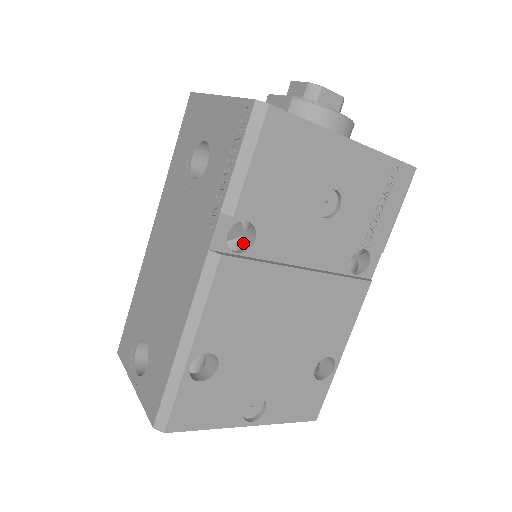
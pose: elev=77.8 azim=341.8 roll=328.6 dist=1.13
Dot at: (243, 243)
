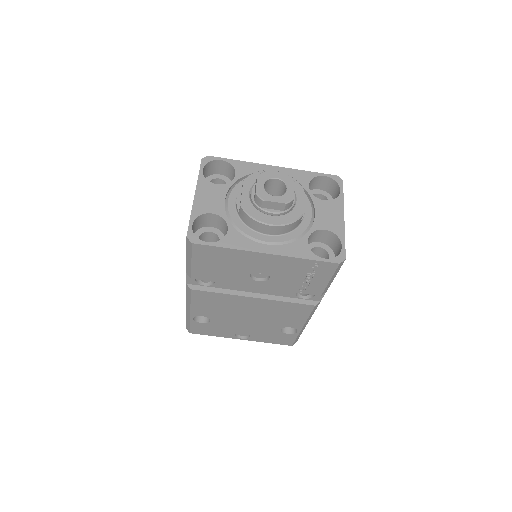
Dot at: occluded
